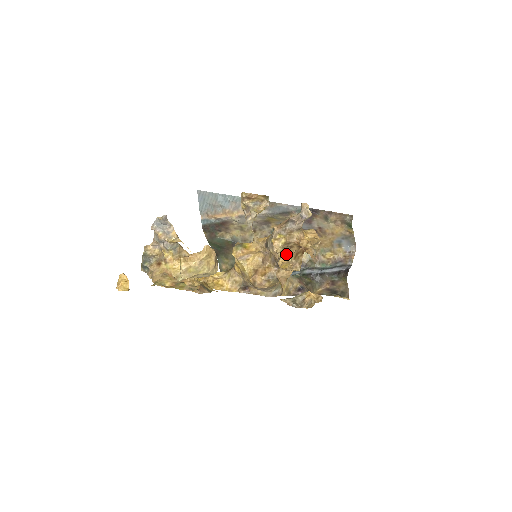
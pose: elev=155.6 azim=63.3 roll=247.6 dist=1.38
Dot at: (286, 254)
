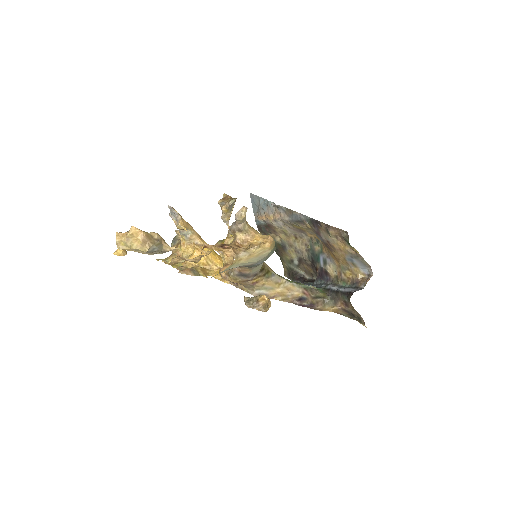
Dot at: occluded
